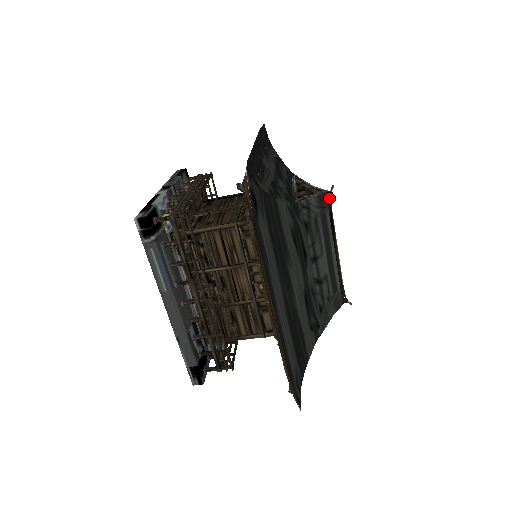
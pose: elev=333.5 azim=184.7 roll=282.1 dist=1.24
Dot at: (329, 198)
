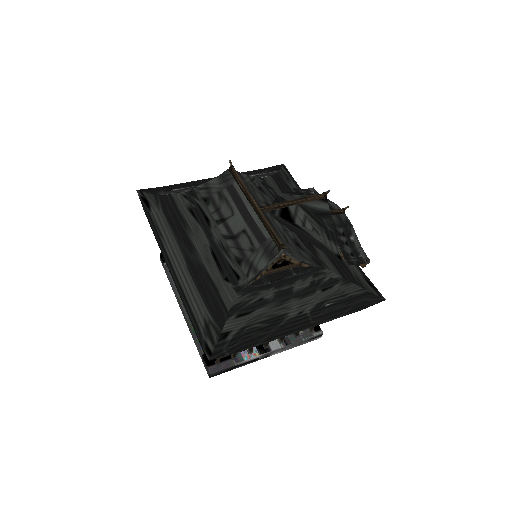
Dot at: (231, 171)
